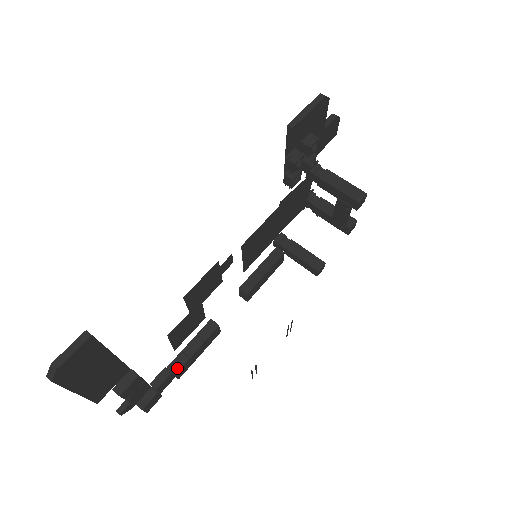
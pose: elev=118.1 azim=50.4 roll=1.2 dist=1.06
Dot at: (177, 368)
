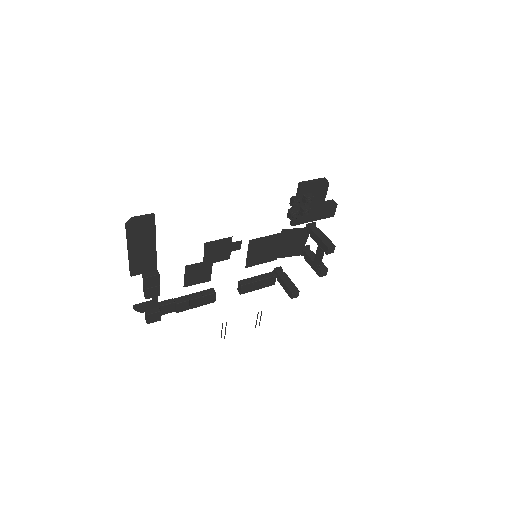
Dot at: (179, 301)
